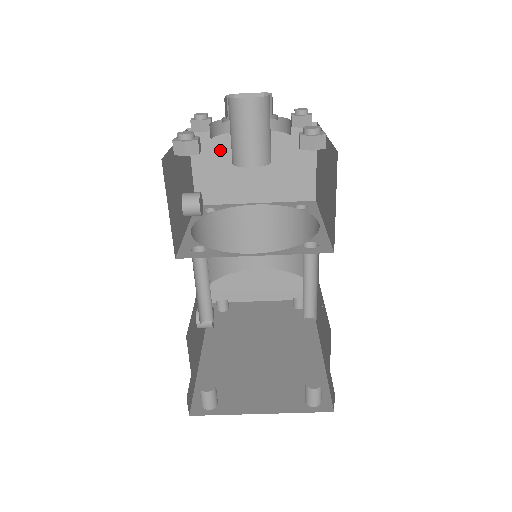
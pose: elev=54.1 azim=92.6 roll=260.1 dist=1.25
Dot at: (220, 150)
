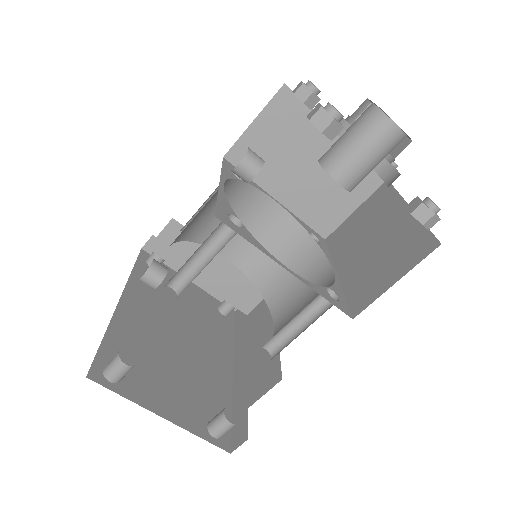
Dot at: (293, 129)
